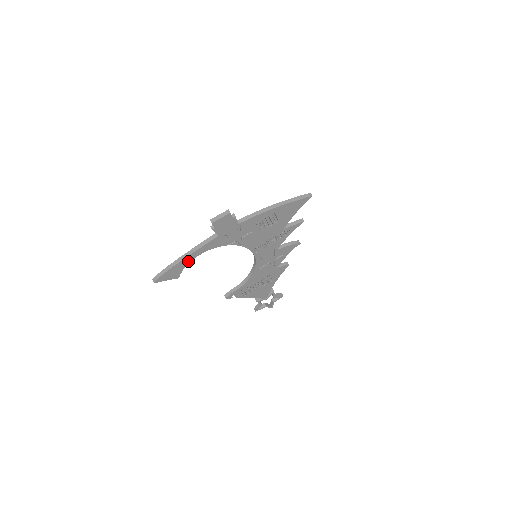
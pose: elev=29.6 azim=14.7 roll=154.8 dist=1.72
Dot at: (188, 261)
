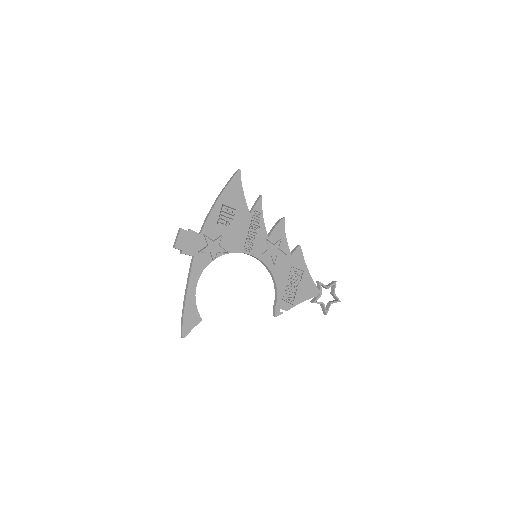
Dot at: (193, 297)
